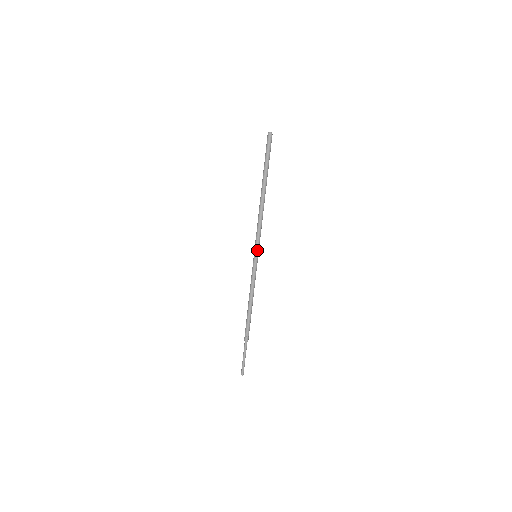
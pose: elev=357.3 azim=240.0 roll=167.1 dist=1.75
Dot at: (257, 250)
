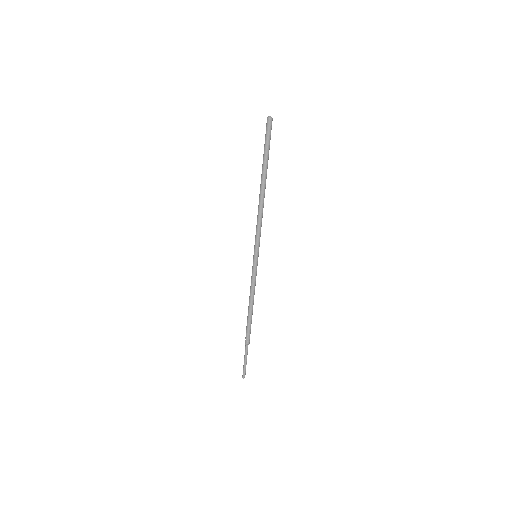
Dot at: (255, 250)
